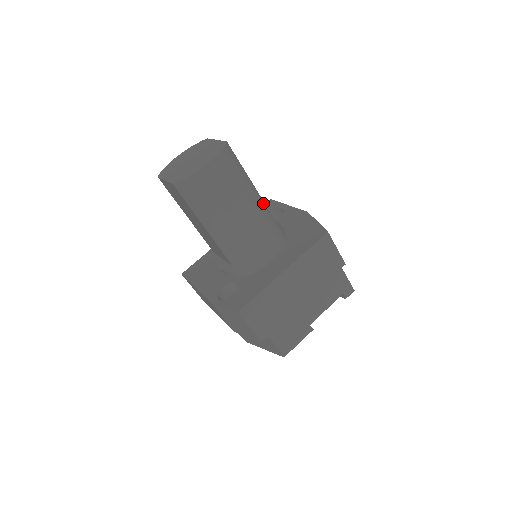
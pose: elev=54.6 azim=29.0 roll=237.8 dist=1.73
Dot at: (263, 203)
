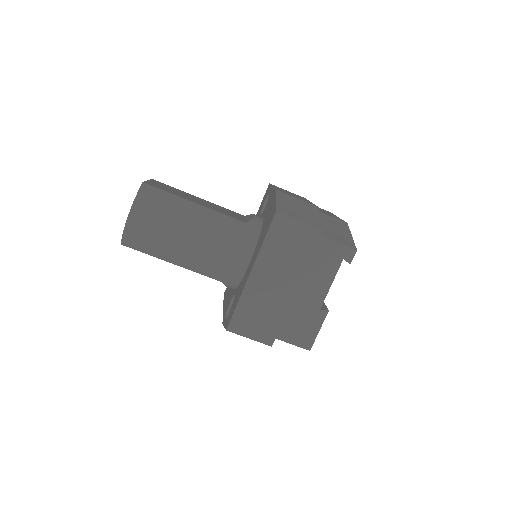
Dot at: (213, 213)
